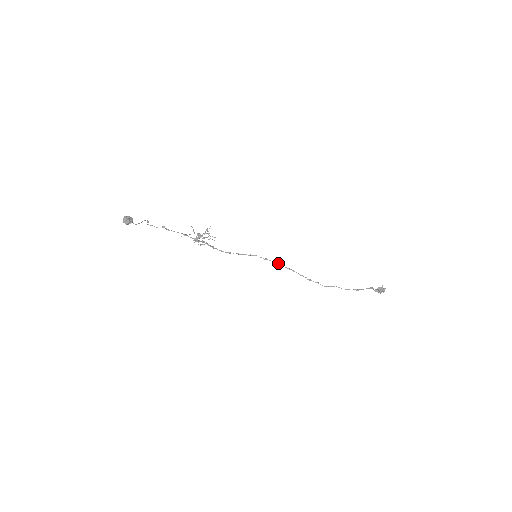
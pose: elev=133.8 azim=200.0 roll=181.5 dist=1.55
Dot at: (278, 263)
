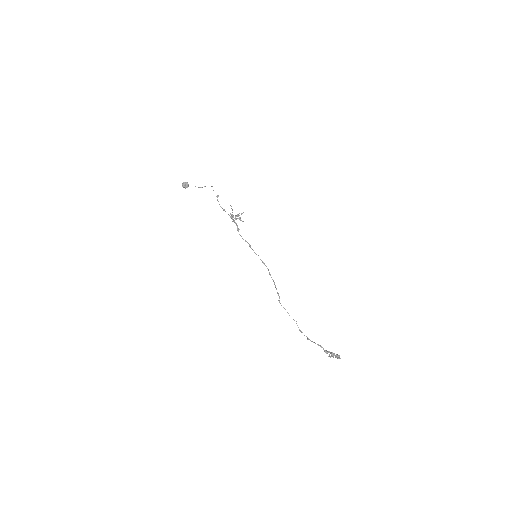
Dot at: occluded
